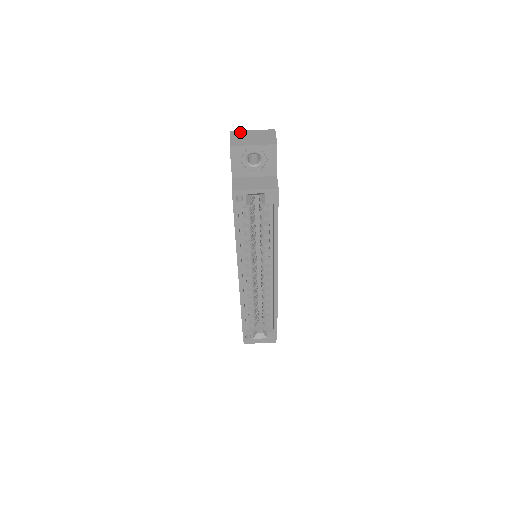
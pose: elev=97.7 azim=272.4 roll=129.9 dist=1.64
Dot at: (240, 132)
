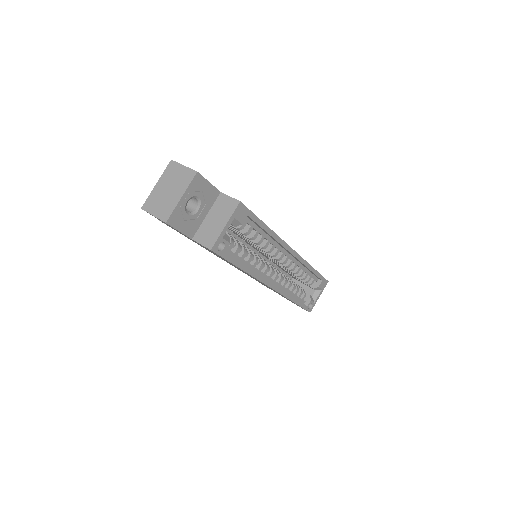
Dot at: (150, 199)
